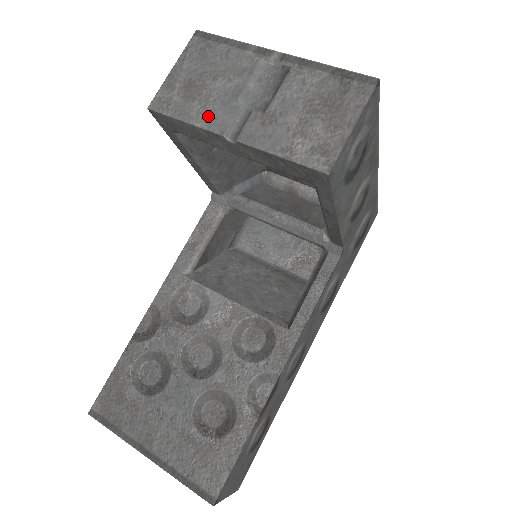
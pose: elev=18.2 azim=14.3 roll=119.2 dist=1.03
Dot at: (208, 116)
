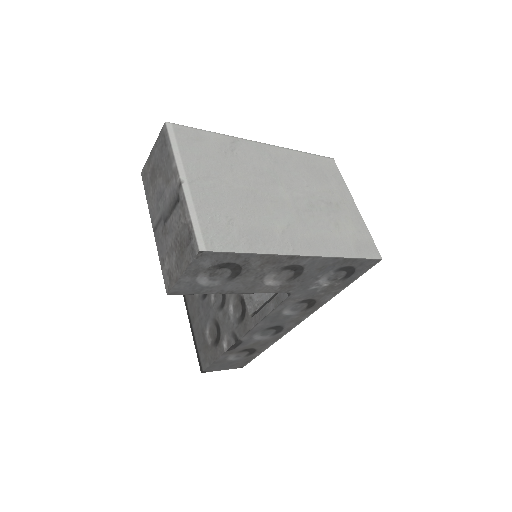
Dot at: (152, 203)
